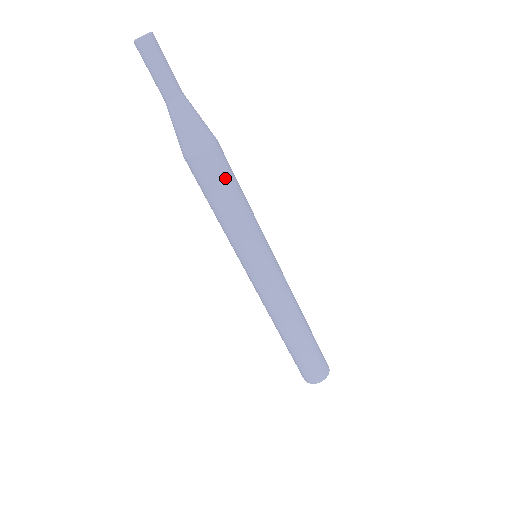
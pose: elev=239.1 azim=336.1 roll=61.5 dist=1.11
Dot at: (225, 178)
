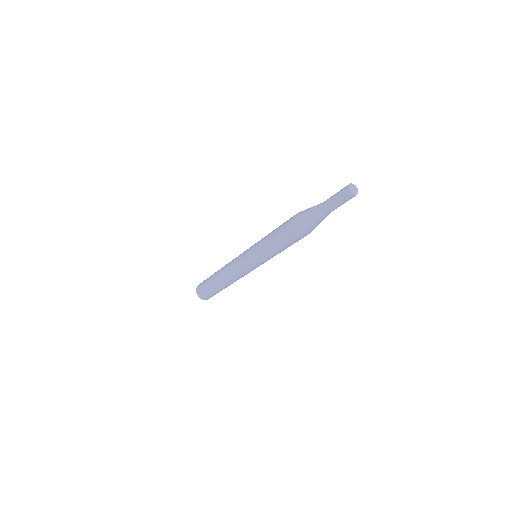
Dot at: occluded
